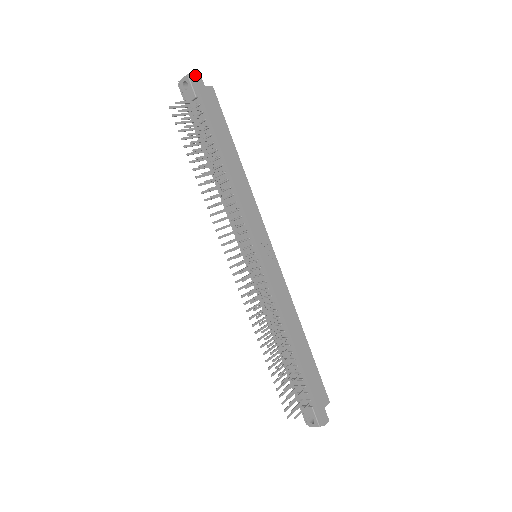
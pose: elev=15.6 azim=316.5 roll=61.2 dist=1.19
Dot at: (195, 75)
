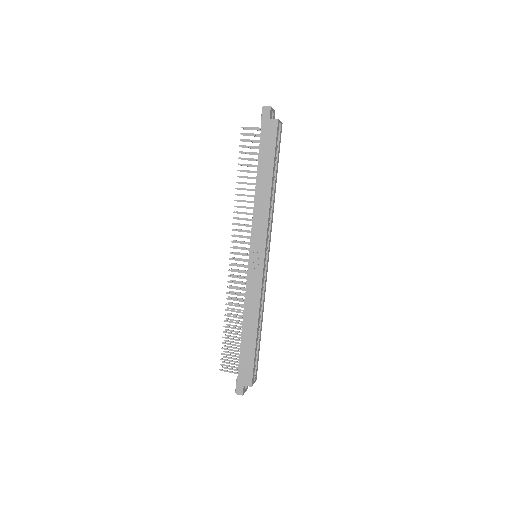
Dot at: (265, 109)
